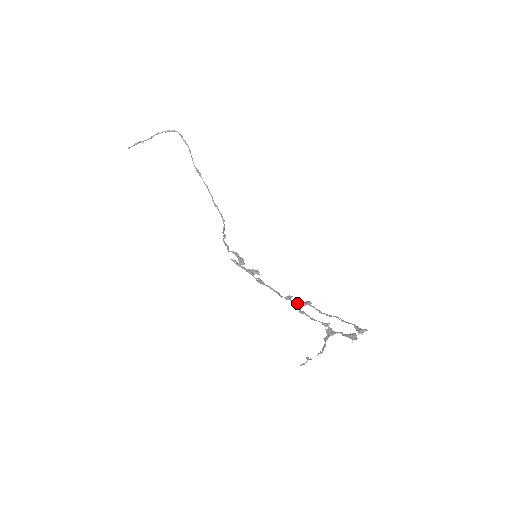
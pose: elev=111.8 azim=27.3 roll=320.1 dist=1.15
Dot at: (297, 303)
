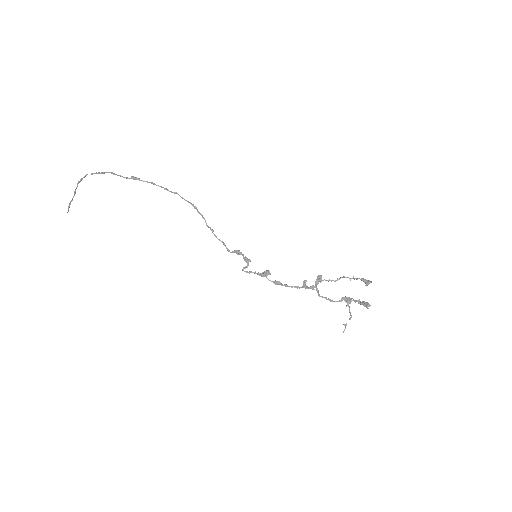
Dot at: (313, 285)
